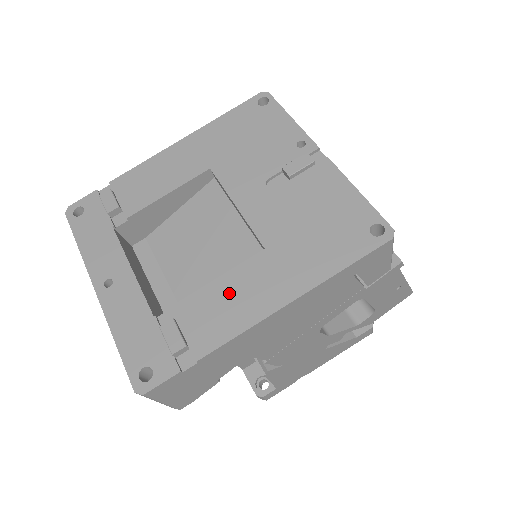
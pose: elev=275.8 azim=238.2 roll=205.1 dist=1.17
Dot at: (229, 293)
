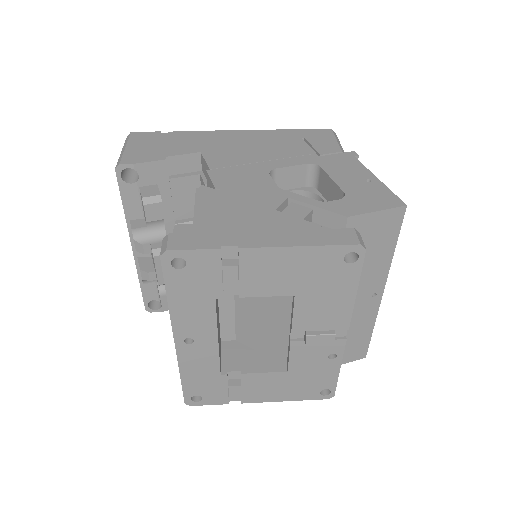
Dot at: occluded
